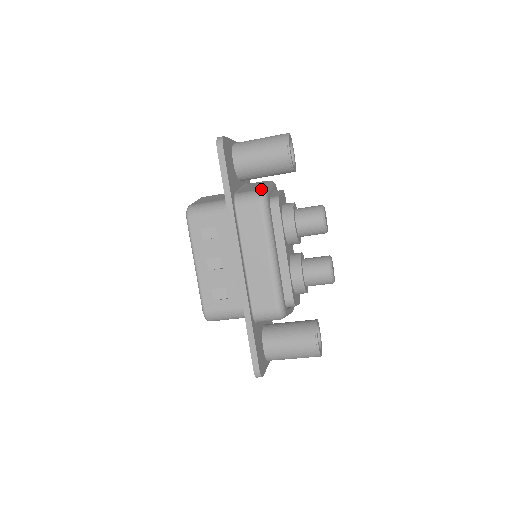
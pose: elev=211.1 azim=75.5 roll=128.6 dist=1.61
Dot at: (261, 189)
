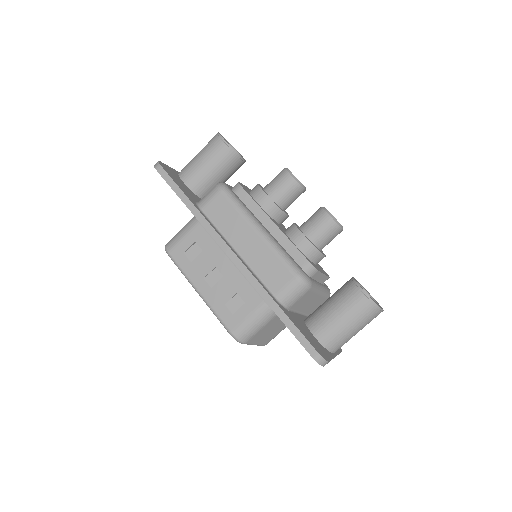
Dot at: (217, 183)
